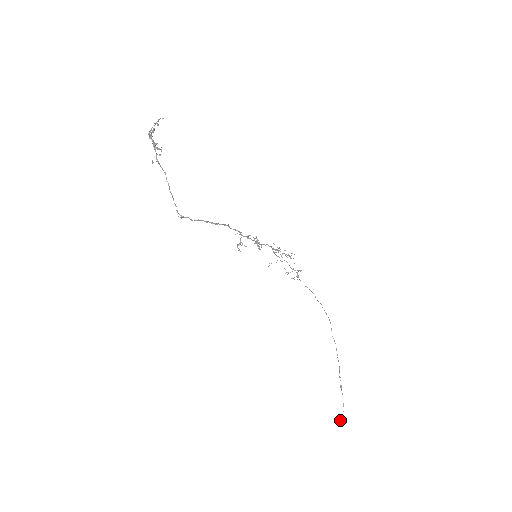
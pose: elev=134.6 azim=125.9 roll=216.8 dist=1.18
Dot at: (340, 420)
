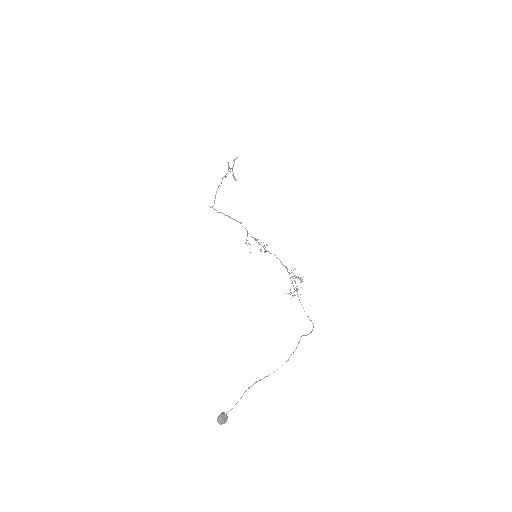
Dot at: (221, 413)
